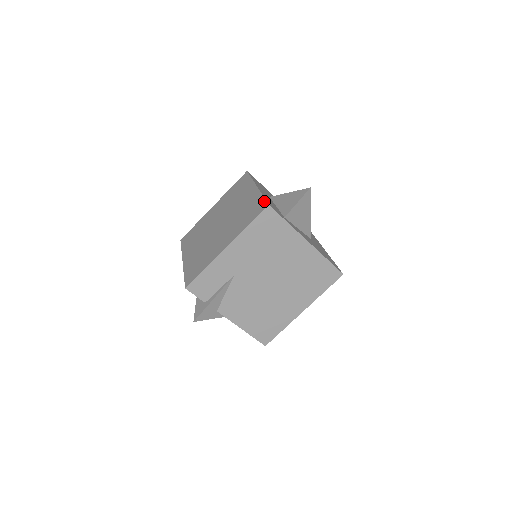
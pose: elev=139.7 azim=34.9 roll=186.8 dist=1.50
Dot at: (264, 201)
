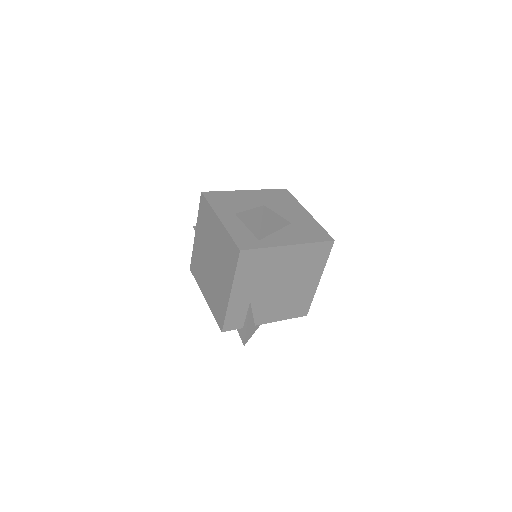
Dot at: (234, 245)
